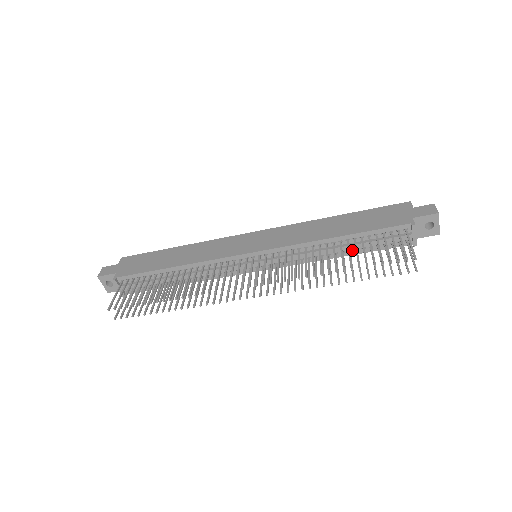
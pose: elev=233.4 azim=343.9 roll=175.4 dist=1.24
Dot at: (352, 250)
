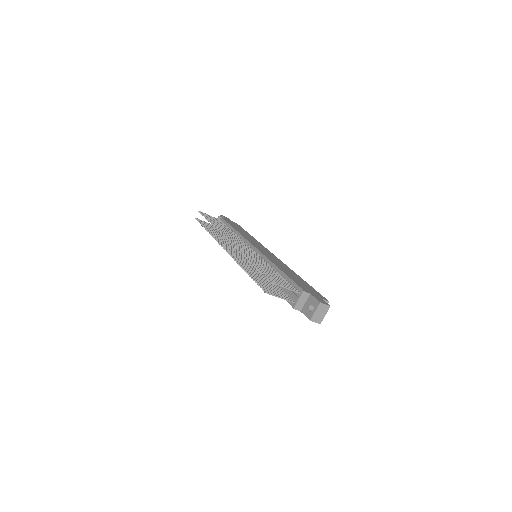
Dot at: occluded
